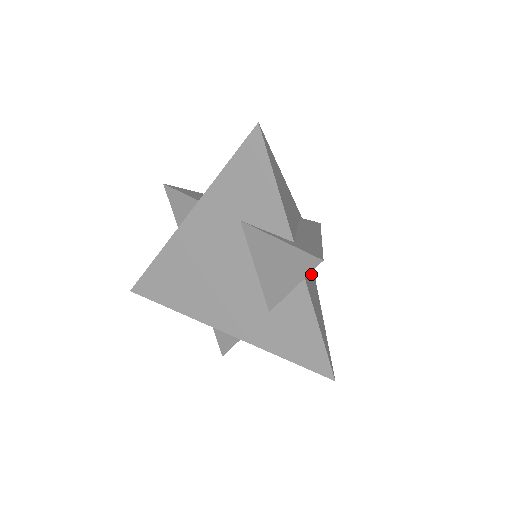
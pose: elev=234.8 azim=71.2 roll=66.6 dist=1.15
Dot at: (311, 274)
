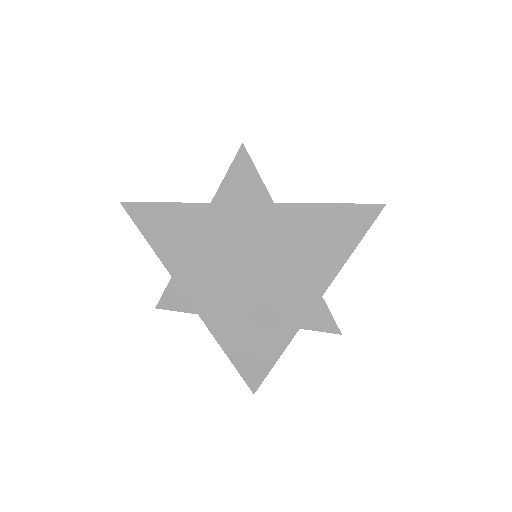
Dot at: occluded
